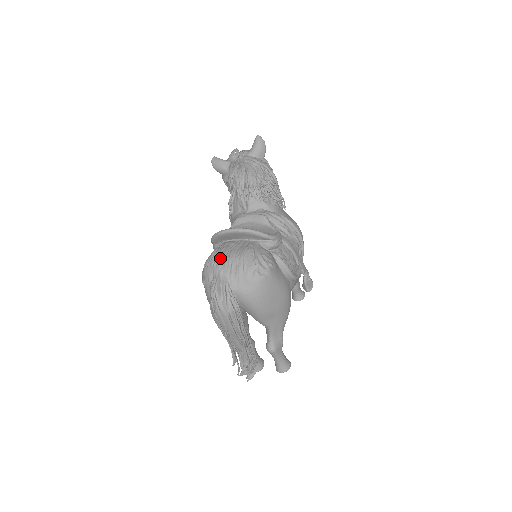
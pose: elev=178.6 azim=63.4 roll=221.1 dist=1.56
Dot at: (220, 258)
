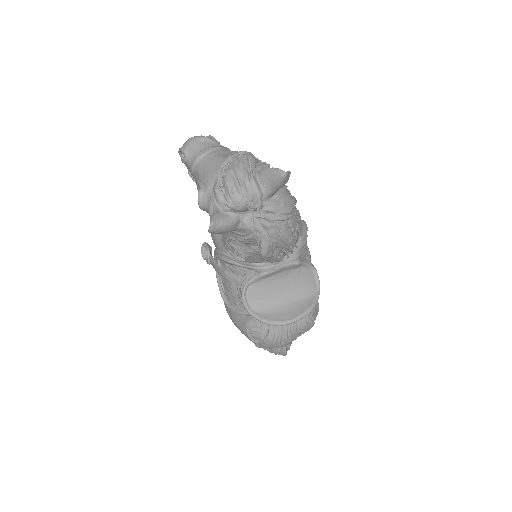
Dot at: (285, 339)
